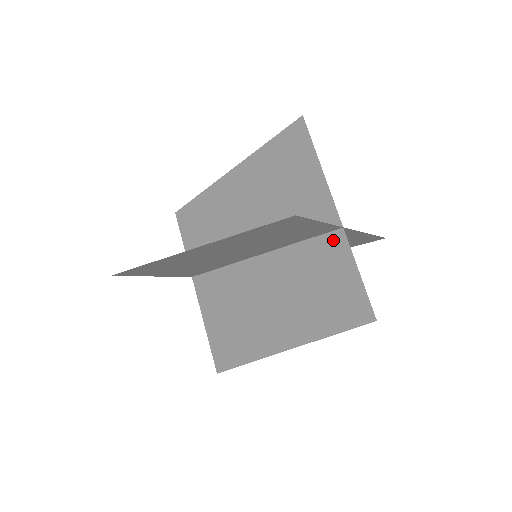
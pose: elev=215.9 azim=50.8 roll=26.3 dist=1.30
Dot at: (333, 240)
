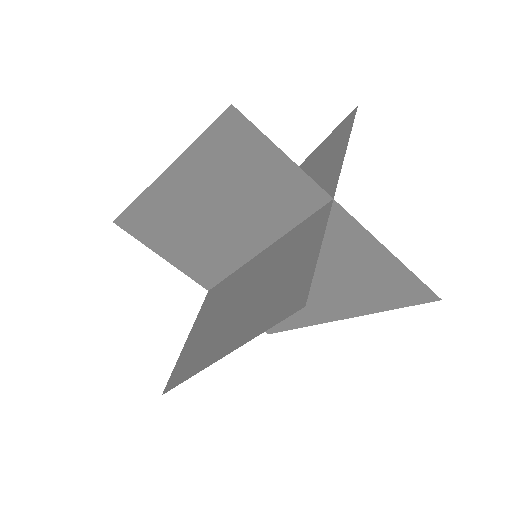
Dot at: (318, 216)
